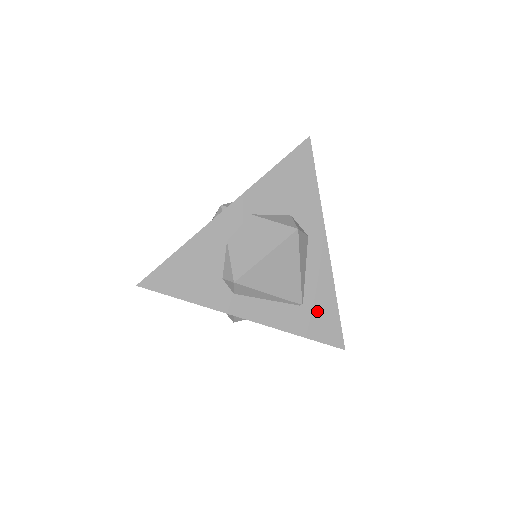
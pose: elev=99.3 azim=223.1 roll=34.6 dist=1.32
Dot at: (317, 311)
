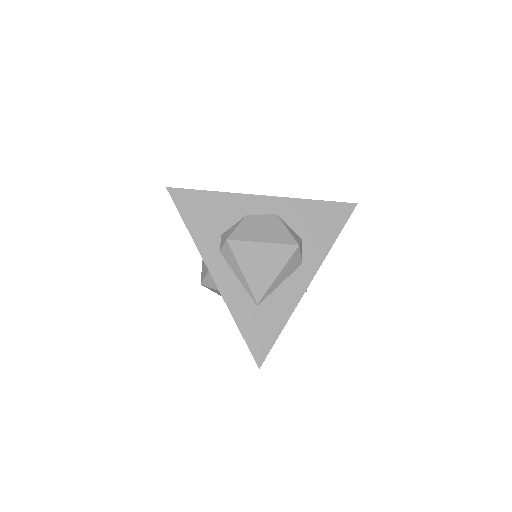
Dot at: (264, 320)
